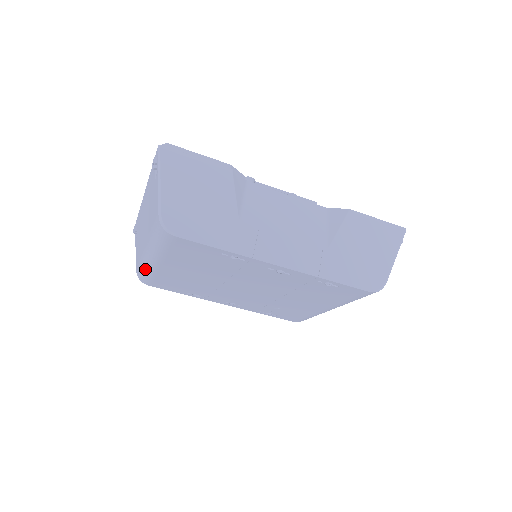
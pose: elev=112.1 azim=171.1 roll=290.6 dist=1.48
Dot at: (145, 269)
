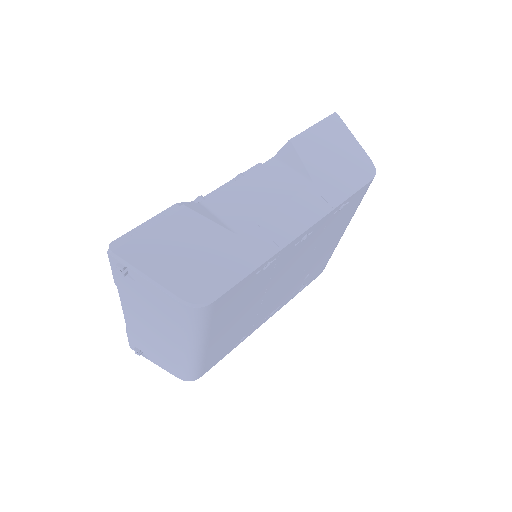
Dot at: (192, 366)
